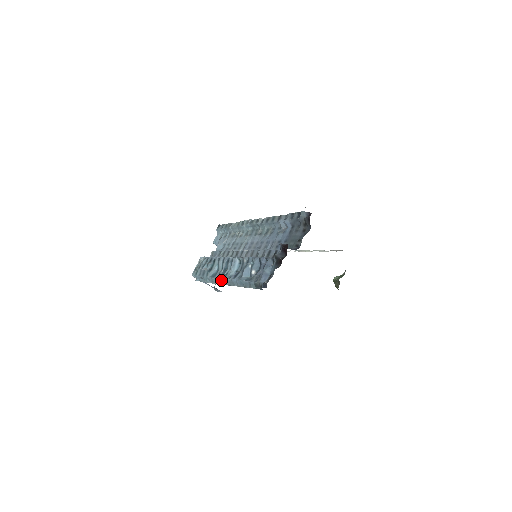
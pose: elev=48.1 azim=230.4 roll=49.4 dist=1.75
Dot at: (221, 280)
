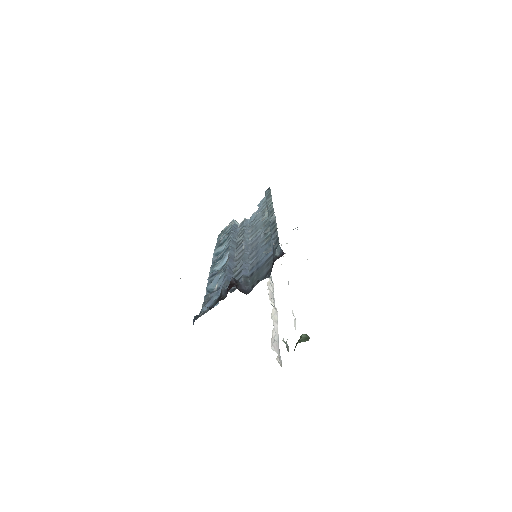
Dot at: occluded
